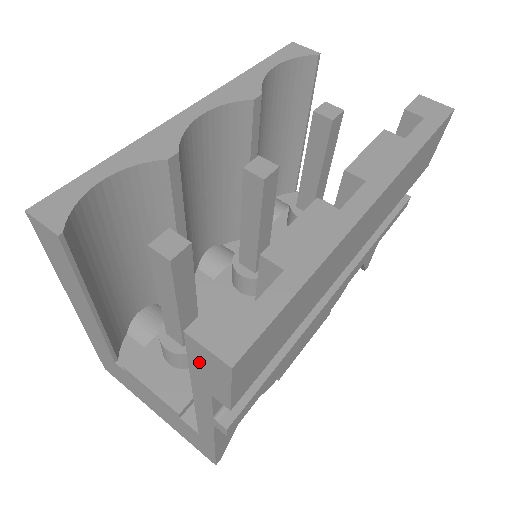
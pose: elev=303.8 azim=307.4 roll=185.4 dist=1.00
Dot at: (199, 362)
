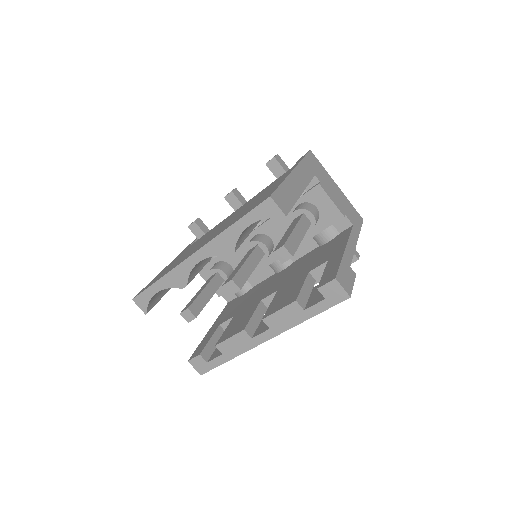
Dot at: occluded
